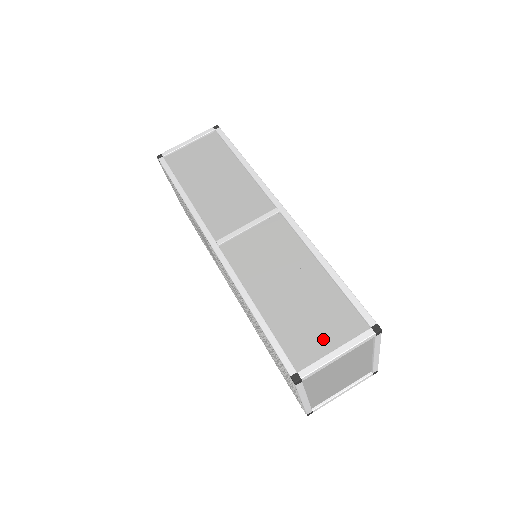
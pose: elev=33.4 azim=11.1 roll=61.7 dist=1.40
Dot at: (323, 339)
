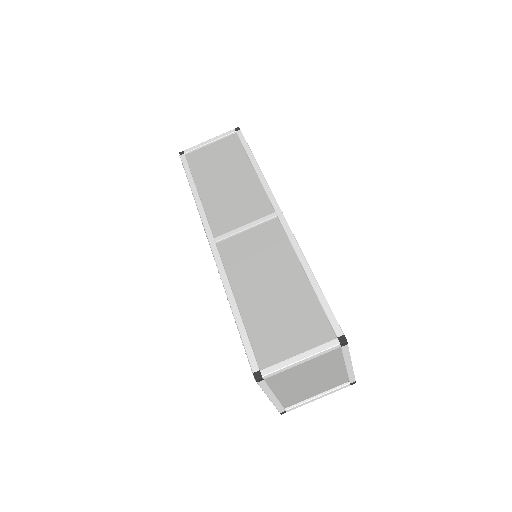
Dot at: (291, 343)
